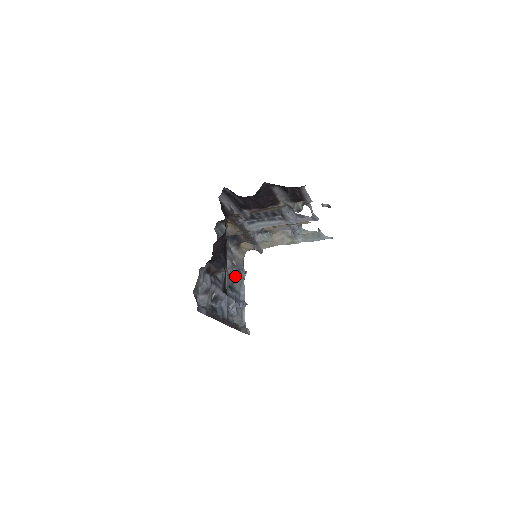
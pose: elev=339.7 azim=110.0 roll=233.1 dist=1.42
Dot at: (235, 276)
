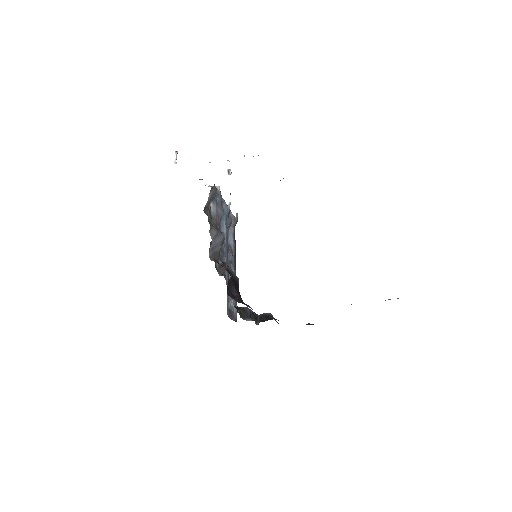
Dot at: occluded
